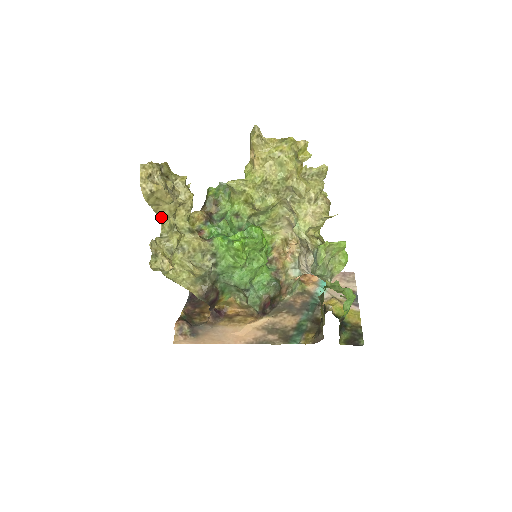
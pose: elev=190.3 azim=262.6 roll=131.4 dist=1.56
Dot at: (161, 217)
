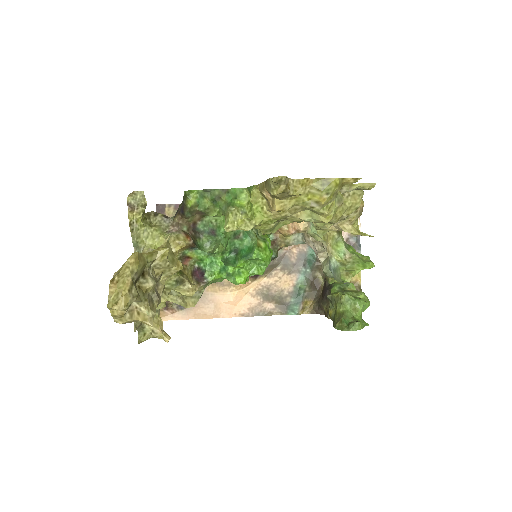
Dot at: occluded
